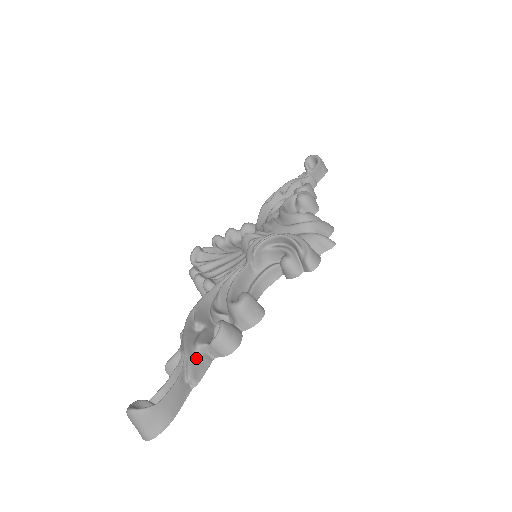
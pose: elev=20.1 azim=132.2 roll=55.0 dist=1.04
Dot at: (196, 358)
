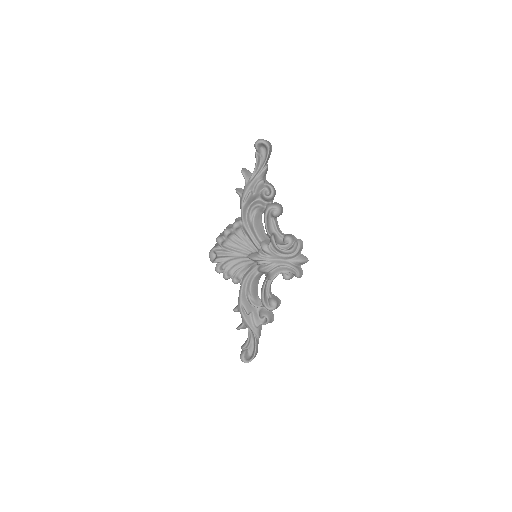
Dot at: (258, 331)
